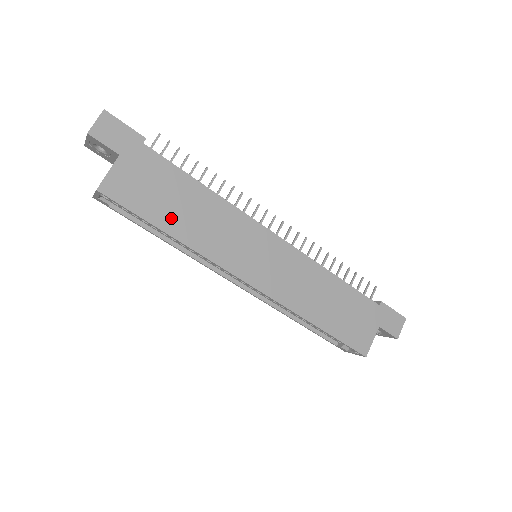
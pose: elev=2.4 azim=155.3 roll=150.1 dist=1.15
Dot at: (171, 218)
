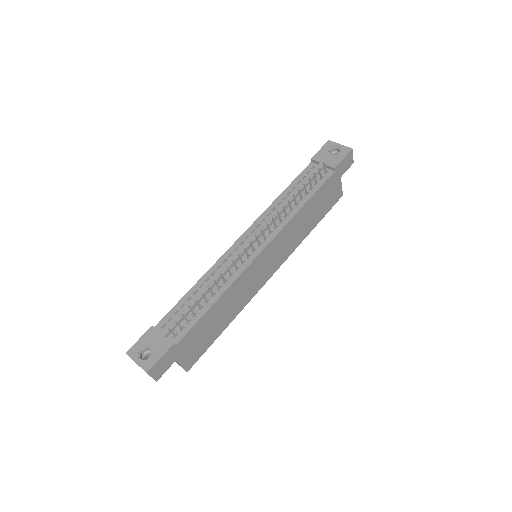
Dot at: (220, 326)
